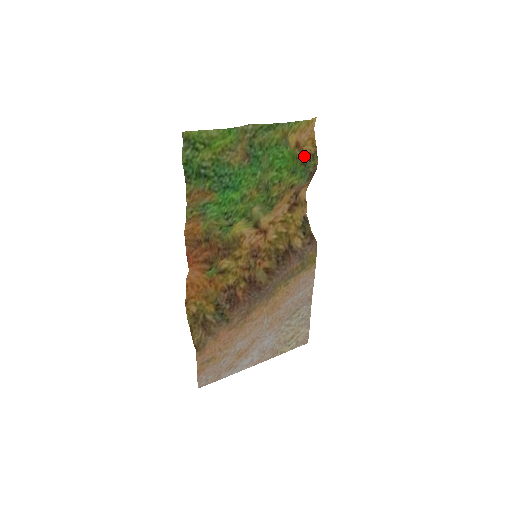
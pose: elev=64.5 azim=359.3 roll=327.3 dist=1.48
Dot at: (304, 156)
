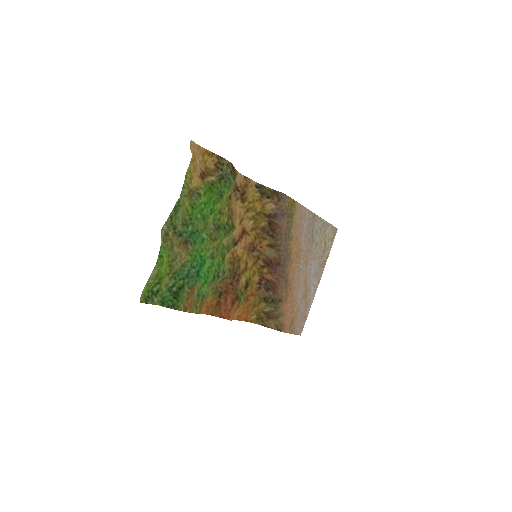
Dot at: (215, 174)
